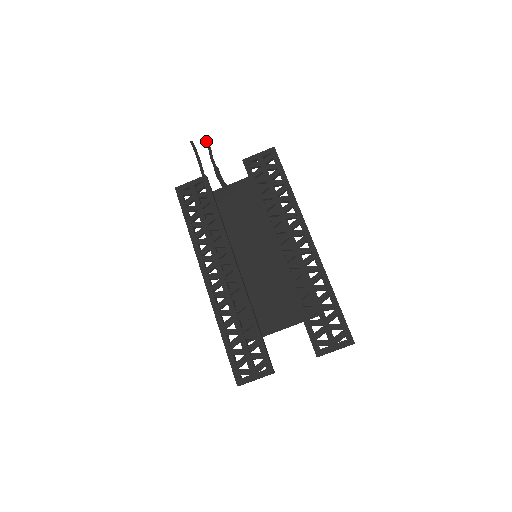
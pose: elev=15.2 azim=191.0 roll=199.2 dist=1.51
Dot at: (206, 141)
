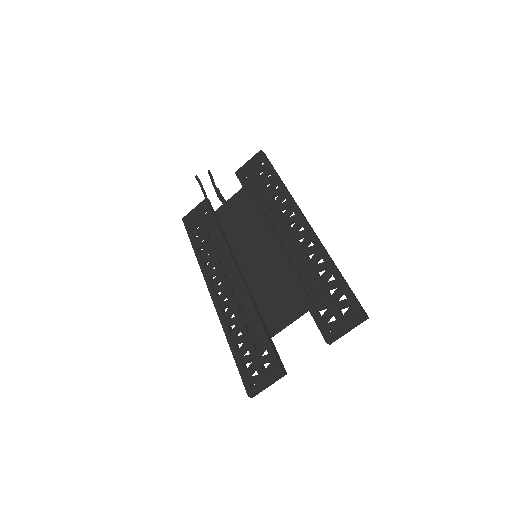
Dot at: (208, 171)
